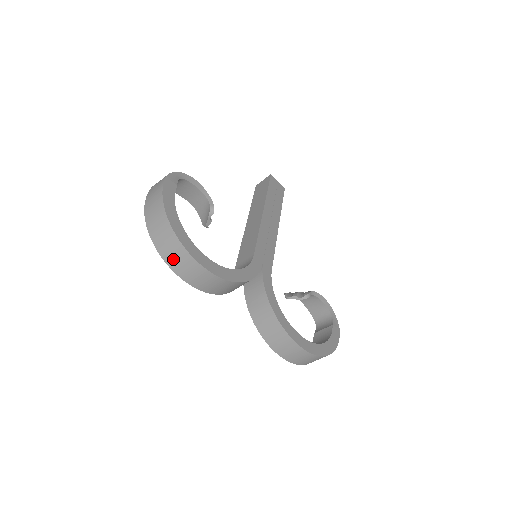
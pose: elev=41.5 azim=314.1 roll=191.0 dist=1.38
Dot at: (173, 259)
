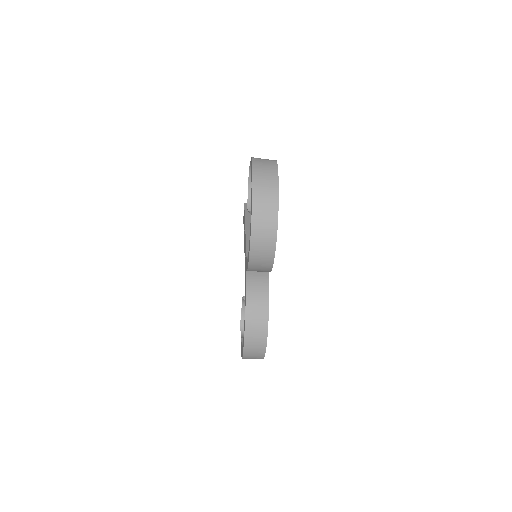
Dot at: (260, 222)
